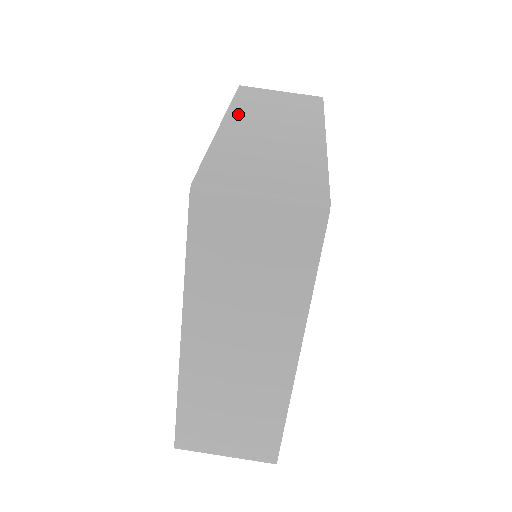
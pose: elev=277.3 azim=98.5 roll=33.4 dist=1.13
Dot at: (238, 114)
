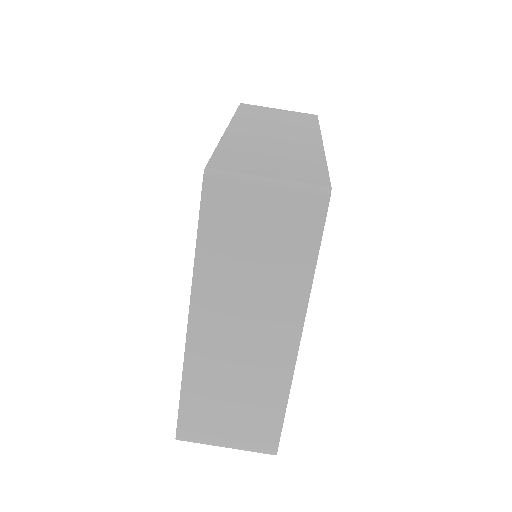
Dot at: (242, 123)
